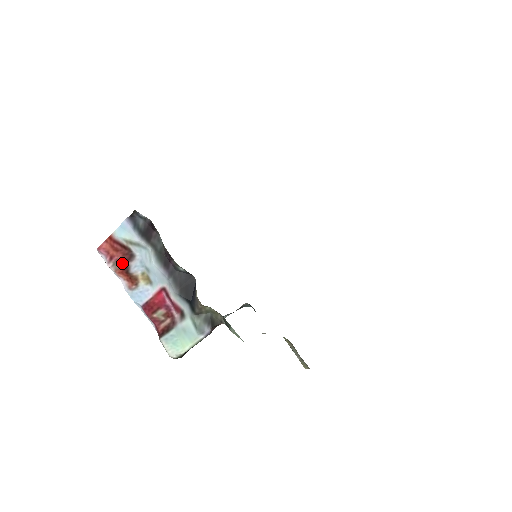
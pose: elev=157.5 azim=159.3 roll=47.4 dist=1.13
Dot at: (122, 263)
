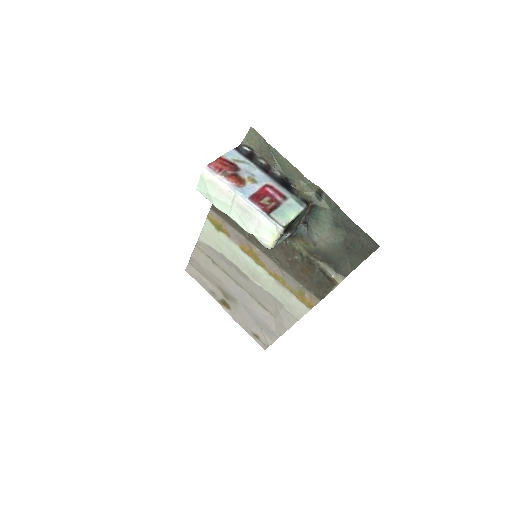
Dot at: (230, 173)
